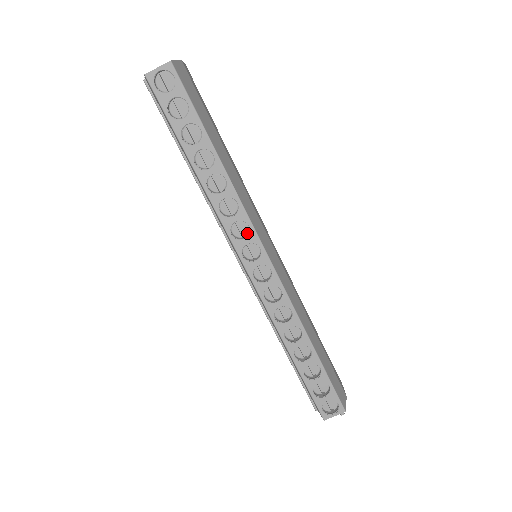
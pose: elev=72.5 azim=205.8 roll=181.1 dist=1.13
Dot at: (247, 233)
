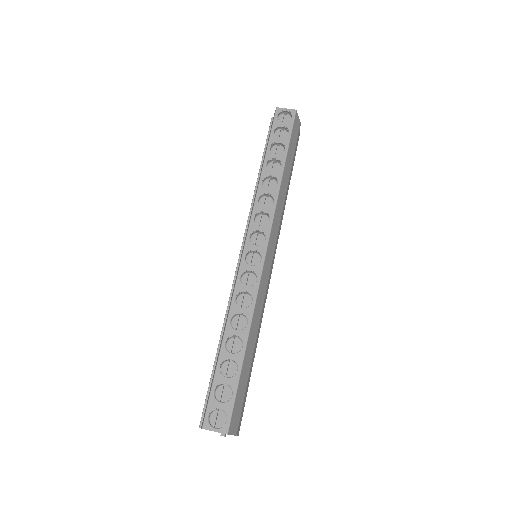
Dot at: (264, 226)
